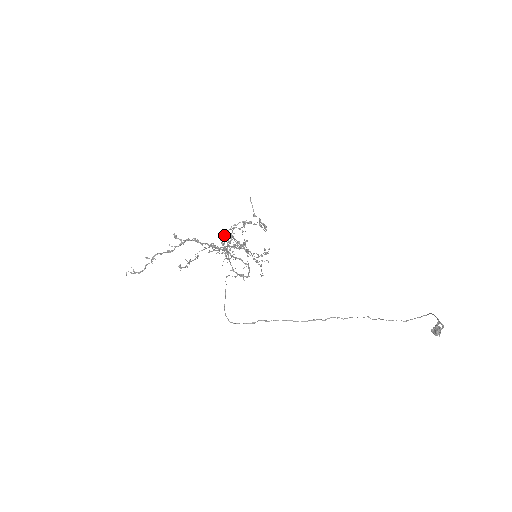
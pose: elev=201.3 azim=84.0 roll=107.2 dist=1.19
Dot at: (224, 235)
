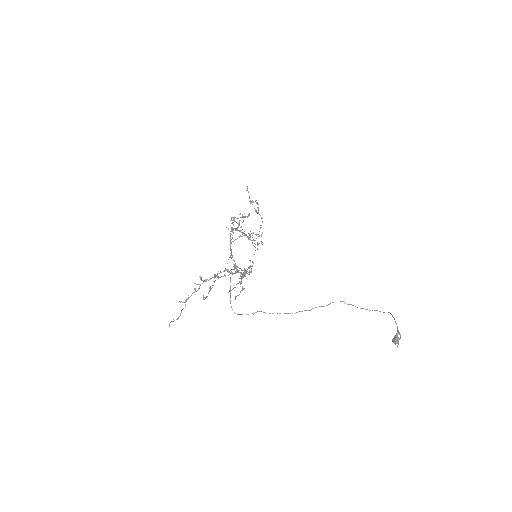
Dot at: occluded
